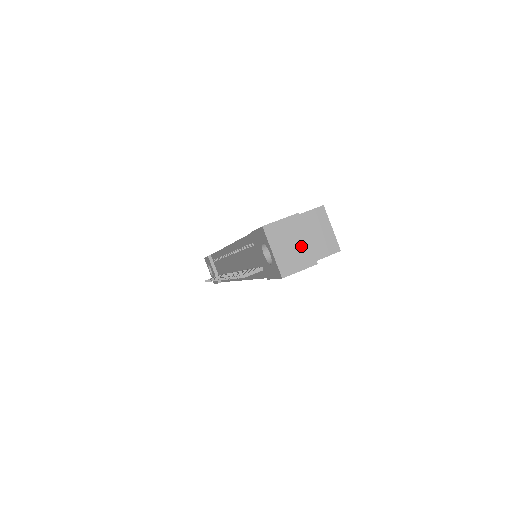
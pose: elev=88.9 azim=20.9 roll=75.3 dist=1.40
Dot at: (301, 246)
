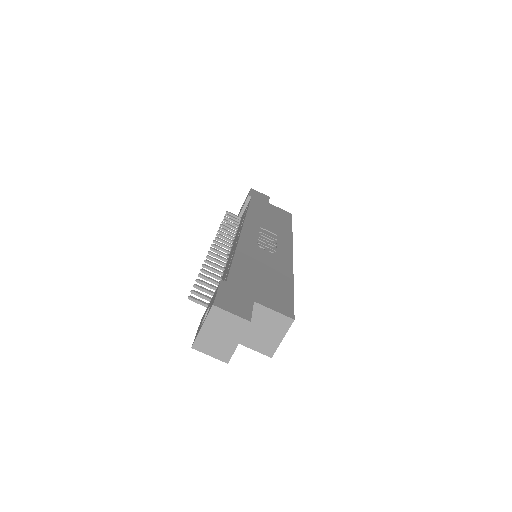
Dot at: (228, 343)
